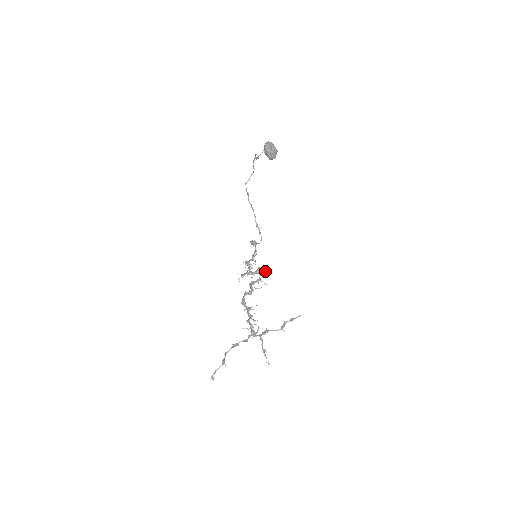
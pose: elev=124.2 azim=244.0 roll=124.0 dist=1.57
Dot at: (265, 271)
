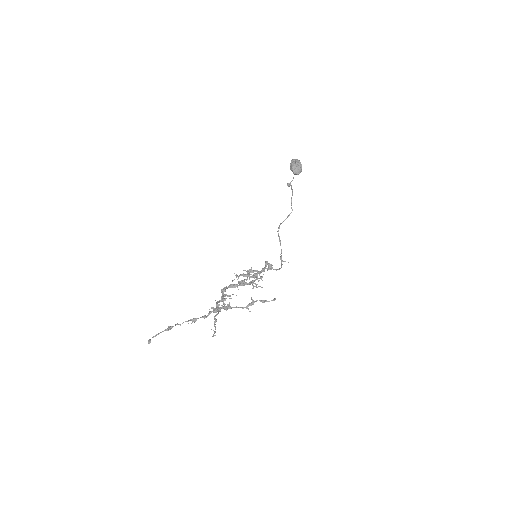
Dot at: occluded
